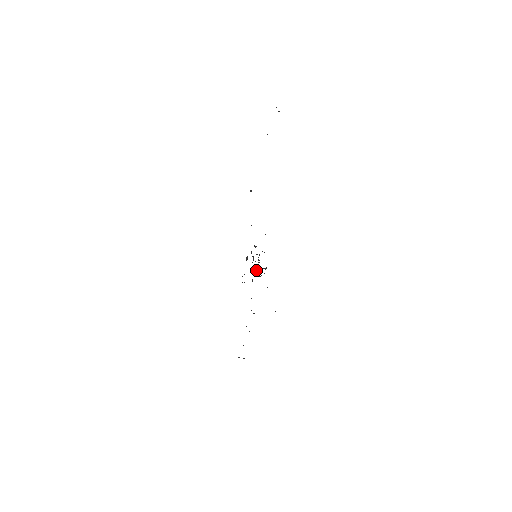
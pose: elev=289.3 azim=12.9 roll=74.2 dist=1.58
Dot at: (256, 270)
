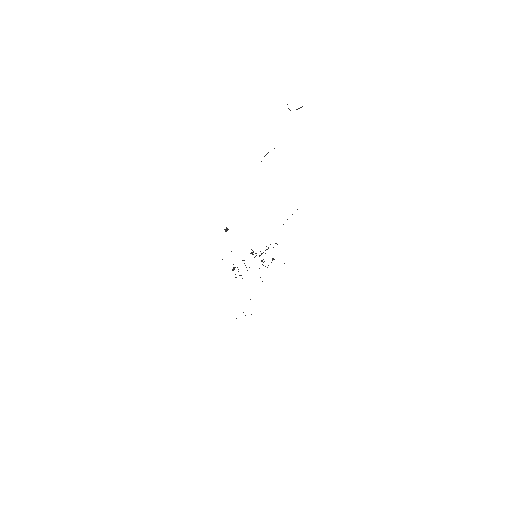
Dot at: (262, 260)
